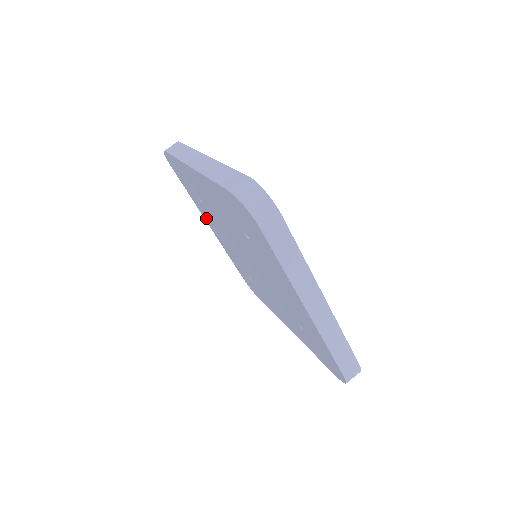
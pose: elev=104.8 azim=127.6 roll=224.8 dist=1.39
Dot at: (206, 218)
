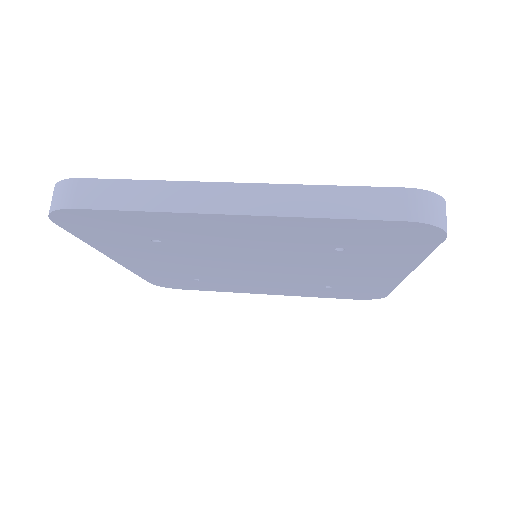
Dot at: (121, 254)
